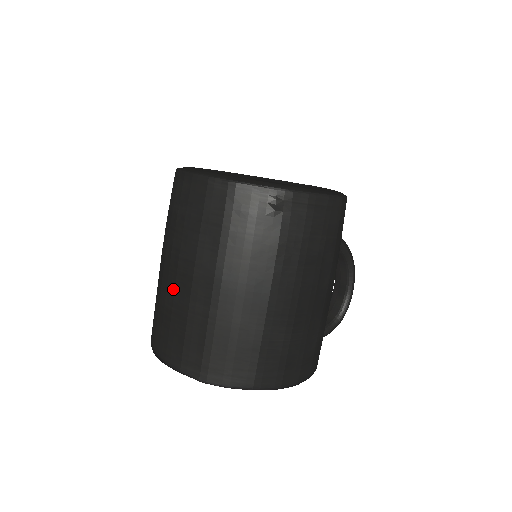
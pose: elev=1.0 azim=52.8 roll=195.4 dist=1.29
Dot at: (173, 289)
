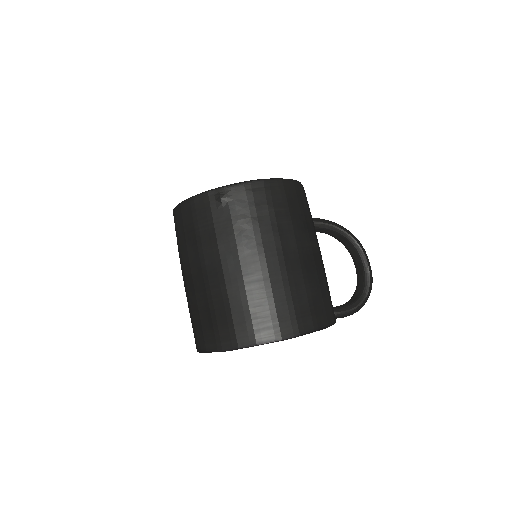
Dot at: (187, 292)
